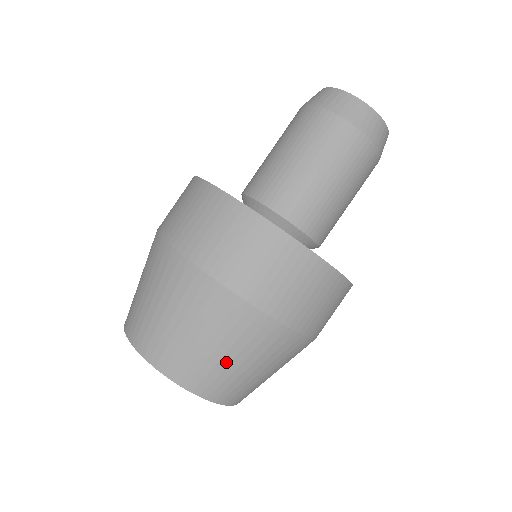
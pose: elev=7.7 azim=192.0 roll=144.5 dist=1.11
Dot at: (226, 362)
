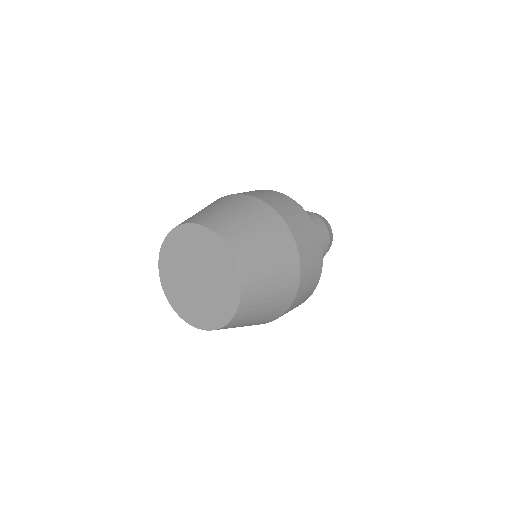
Dot at: (257, 241)
